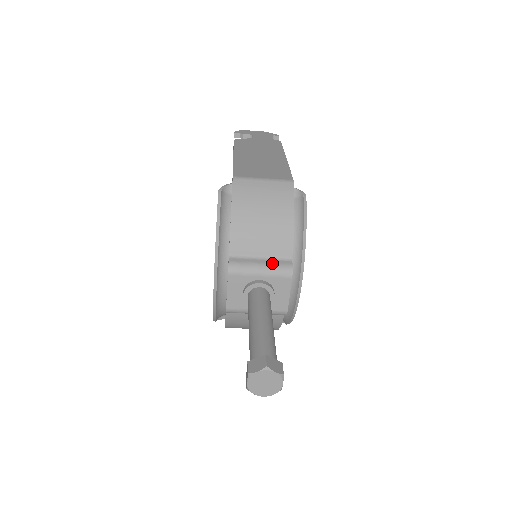
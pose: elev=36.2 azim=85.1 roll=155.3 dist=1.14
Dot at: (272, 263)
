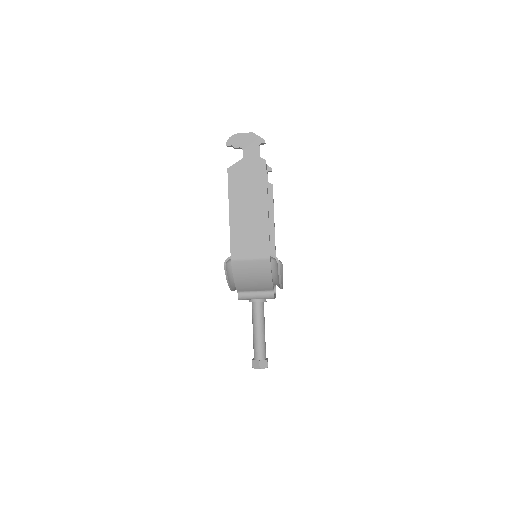
Dot at: (262, 295)
